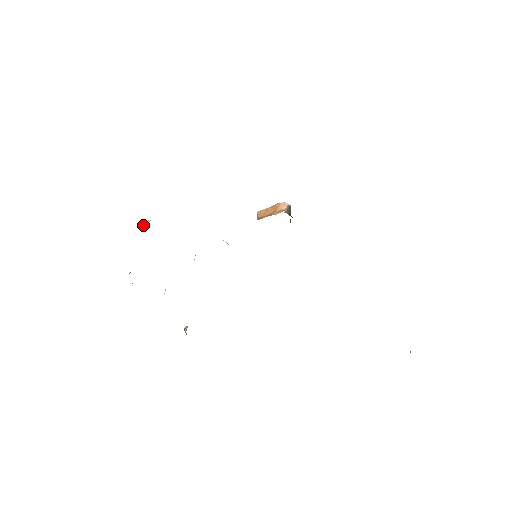
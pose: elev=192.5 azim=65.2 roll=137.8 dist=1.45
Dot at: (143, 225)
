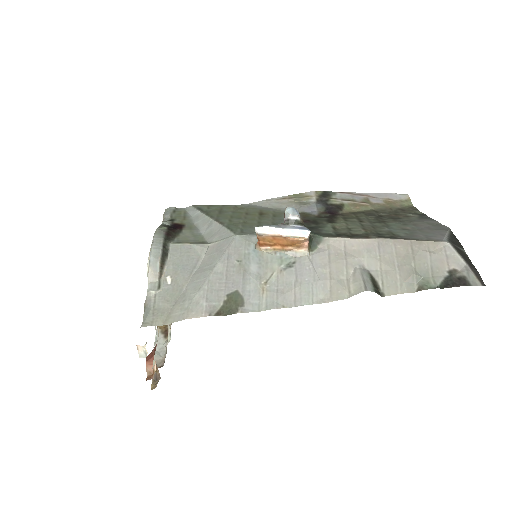
Dot at: (141, 357)
